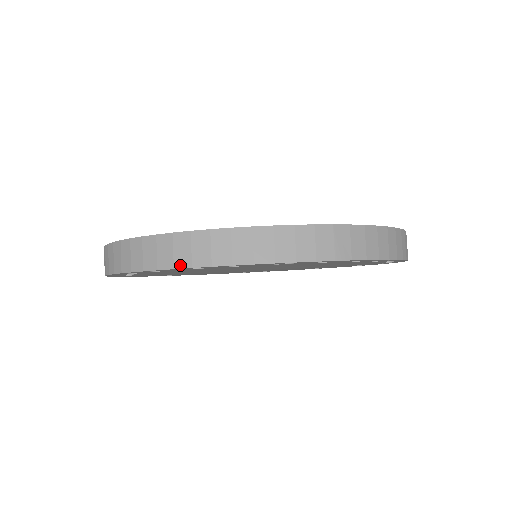
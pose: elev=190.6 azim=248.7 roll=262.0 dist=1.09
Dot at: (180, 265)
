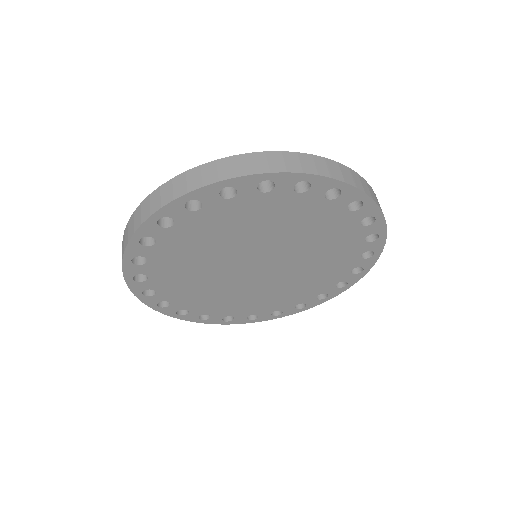
Dot at: (130, 237)
